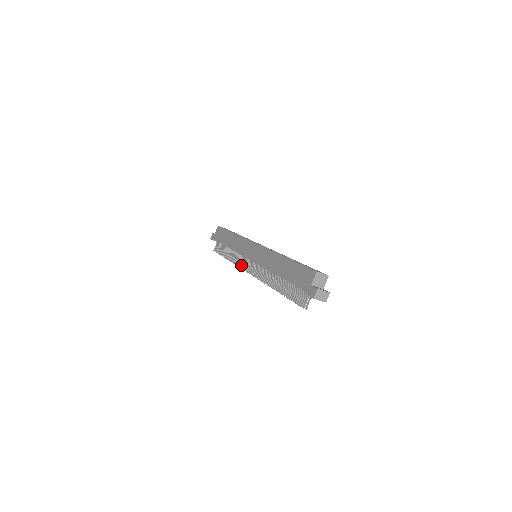
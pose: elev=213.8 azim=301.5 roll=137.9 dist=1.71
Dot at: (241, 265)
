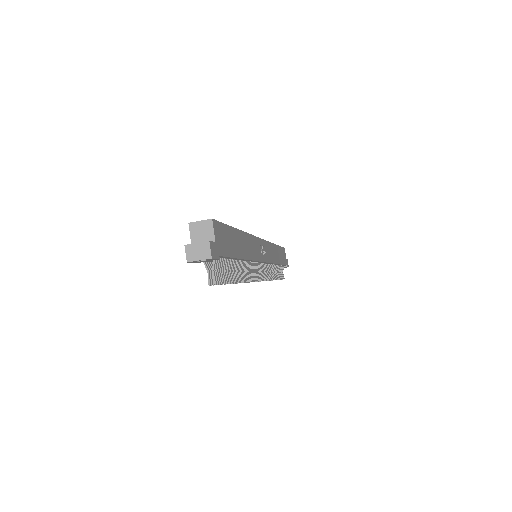
Dot at: occluded
